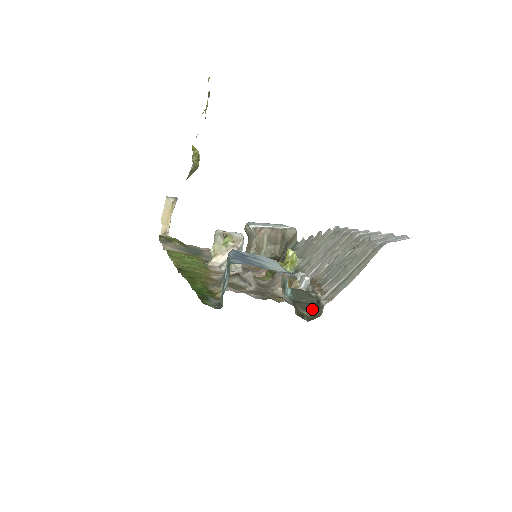
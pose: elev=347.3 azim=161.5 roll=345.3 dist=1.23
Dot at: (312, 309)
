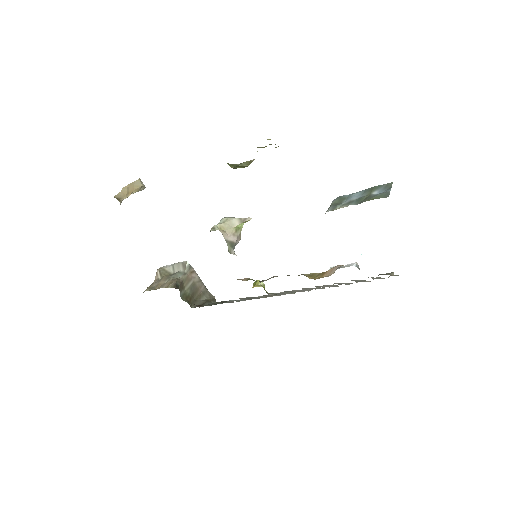
Dot at: occluded
